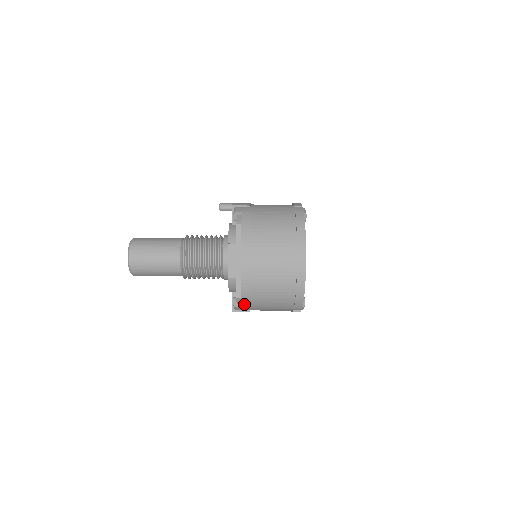
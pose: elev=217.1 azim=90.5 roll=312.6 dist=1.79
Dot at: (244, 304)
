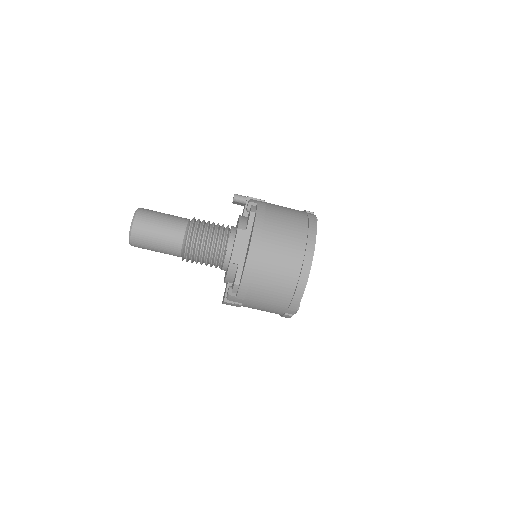
Dot at: (241, 292)
